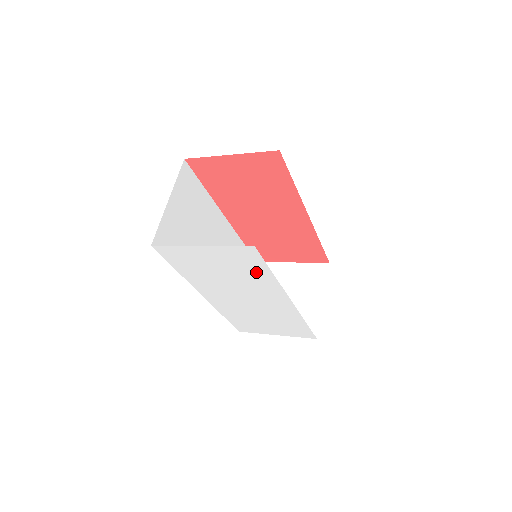
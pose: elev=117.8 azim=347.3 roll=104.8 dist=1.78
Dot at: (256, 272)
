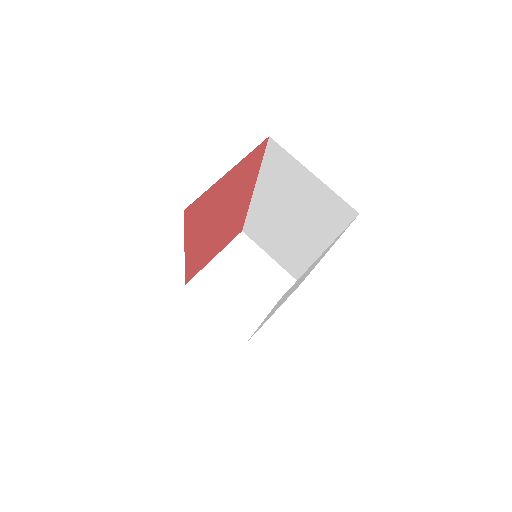
Dot at: occluded
